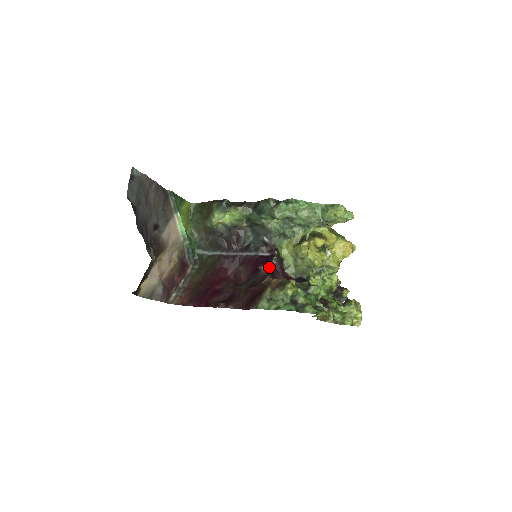
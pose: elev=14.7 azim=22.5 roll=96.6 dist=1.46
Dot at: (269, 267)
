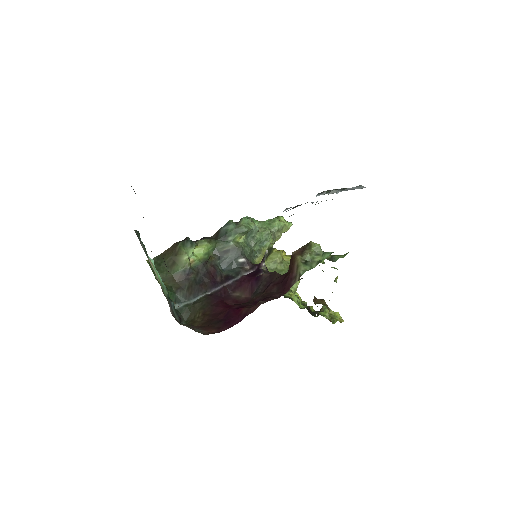
Dot at: occluded
